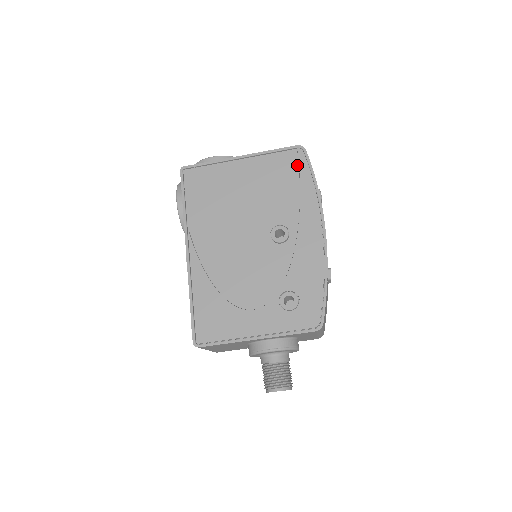
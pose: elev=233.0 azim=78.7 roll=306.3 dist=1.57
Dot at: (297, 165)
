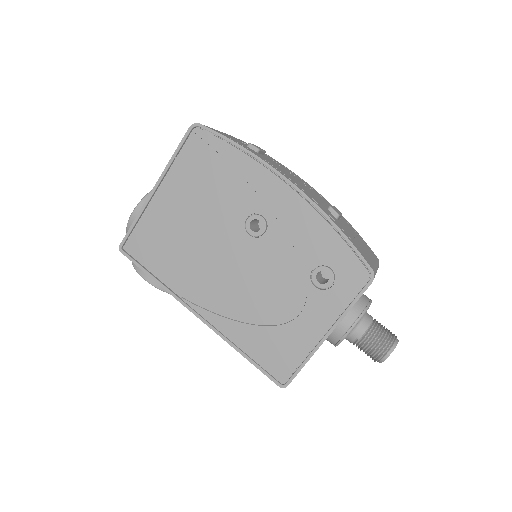
Dot at: (207, 146)
